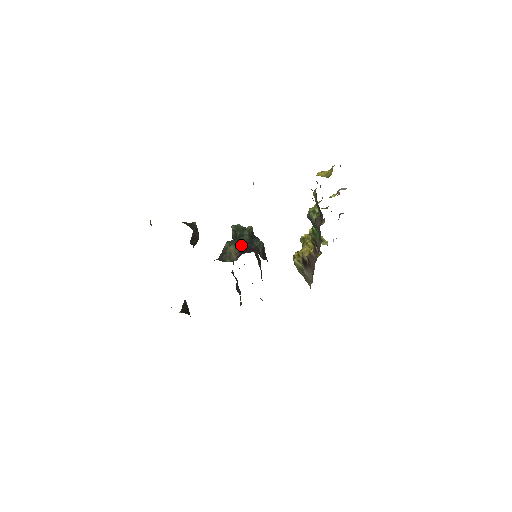
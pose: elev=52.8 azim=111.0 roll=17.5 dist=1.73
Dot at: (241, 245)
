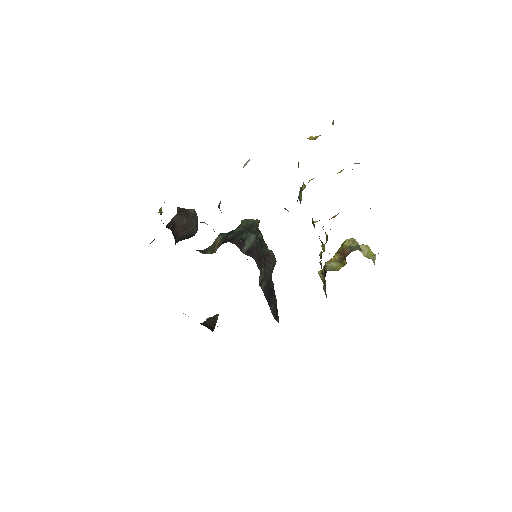
Dot at: (227, 236)
